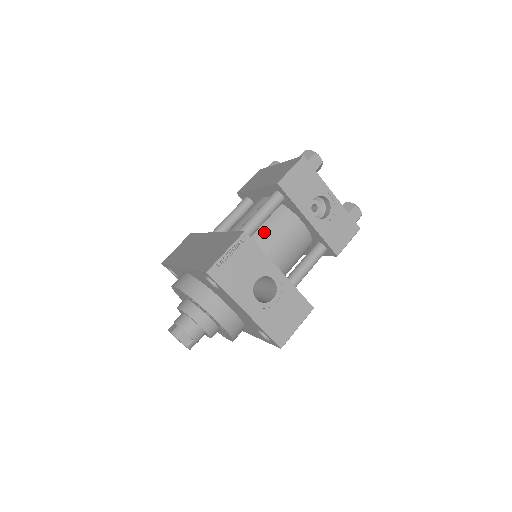
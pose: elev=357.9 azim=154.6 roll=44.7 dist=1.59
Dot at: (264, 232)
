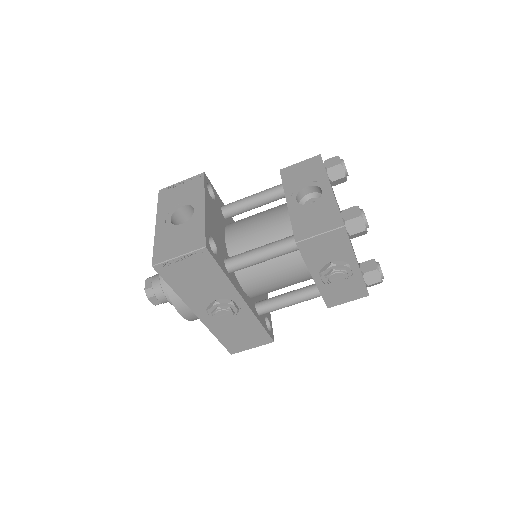
Dot at: (254, 215)
